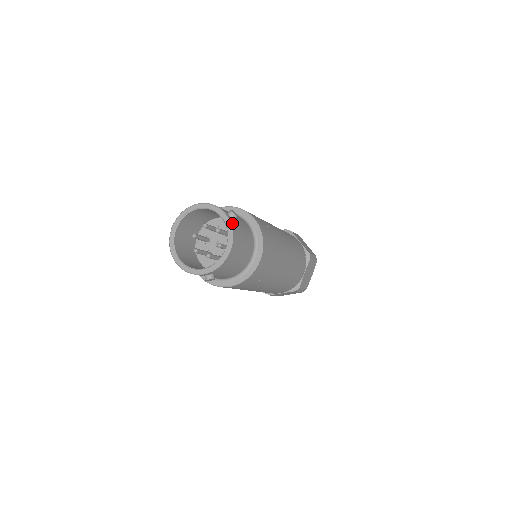
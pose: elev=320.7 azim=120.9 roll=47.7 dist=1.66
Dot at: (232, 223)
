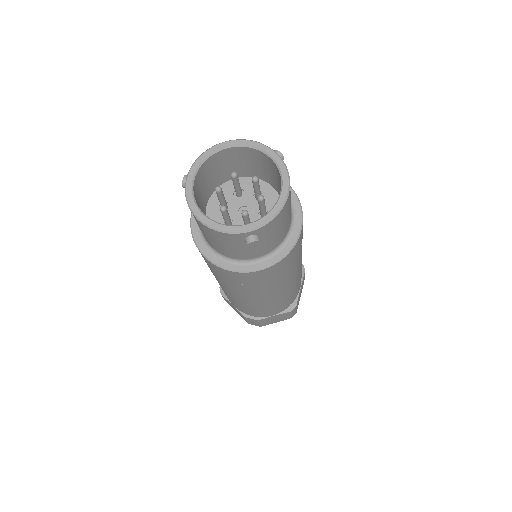
Dot at: (283, 163)
